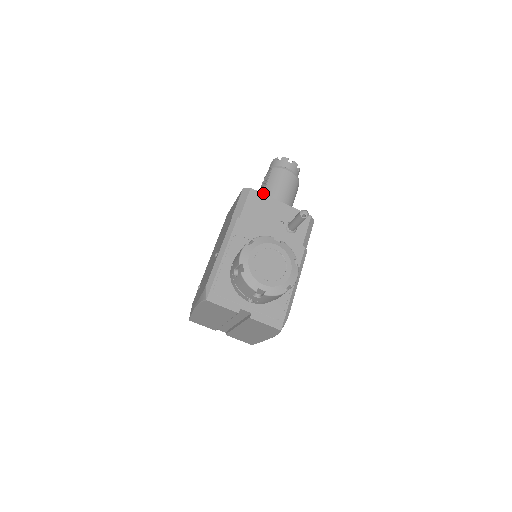
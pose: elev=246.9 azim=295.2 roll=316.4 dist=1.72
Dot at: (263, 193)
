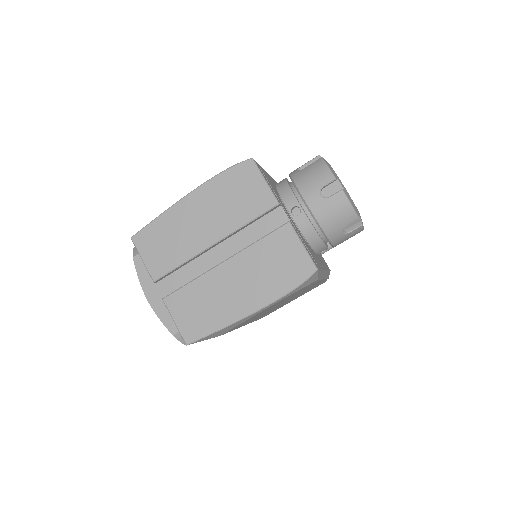
Dot at: occluded
